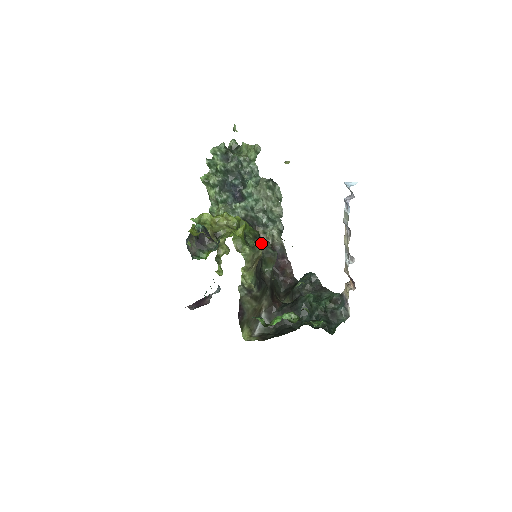
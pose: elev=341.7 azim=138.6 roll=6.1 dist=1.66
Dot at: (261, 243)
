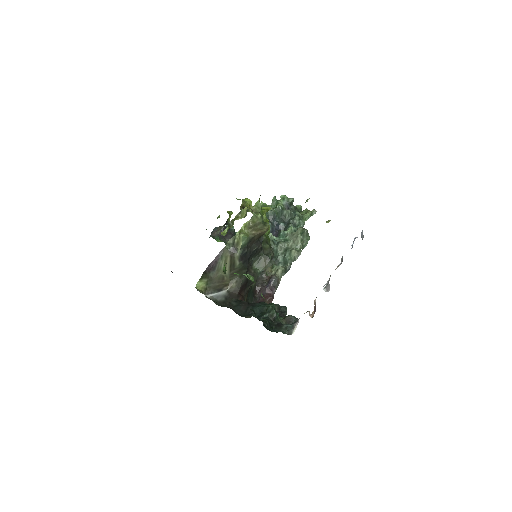
Dot at: (268, 247)
